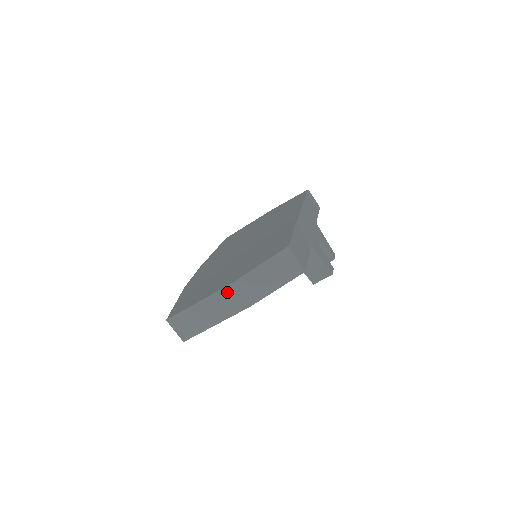
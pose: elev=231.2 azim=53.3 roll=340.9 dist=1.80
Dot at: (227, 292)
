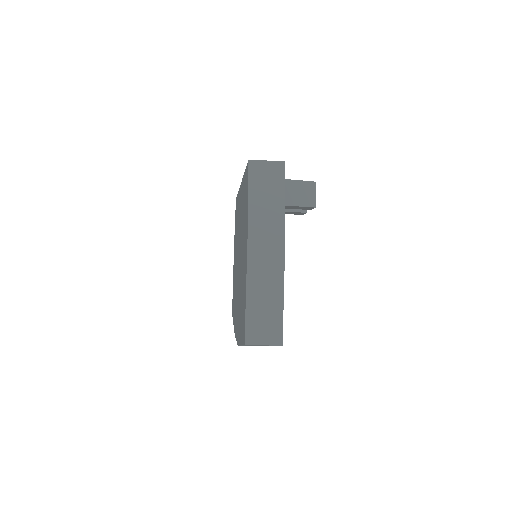
Dot at: (254, 247)
